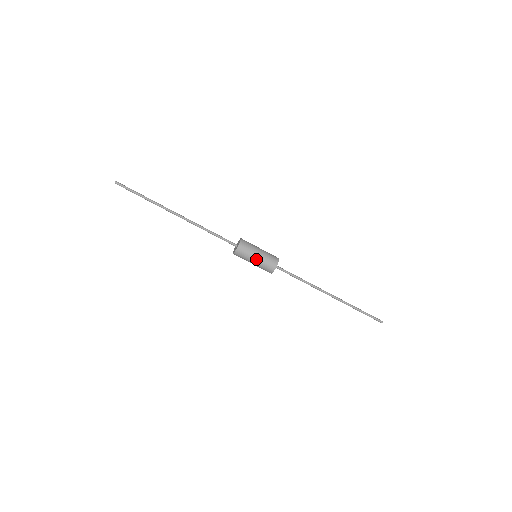
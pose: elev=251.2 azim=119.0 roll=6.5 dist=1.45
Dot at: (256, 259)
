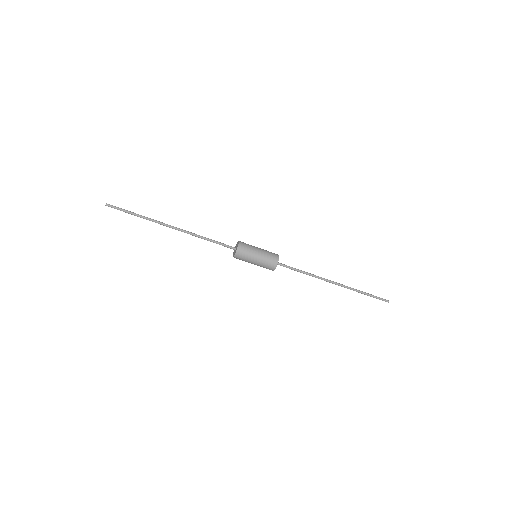
Dot at: (258, 257)
